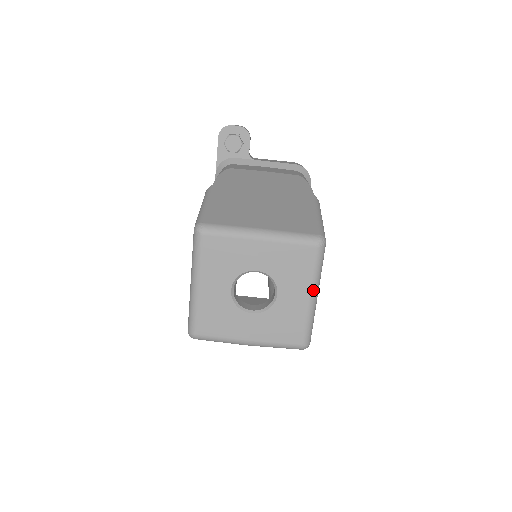
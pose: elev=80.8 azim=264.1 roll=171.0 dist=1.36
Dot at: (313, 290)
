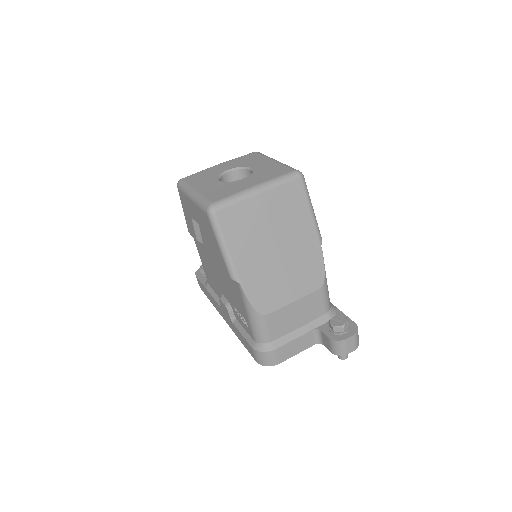
Dot at: (272, 159)
